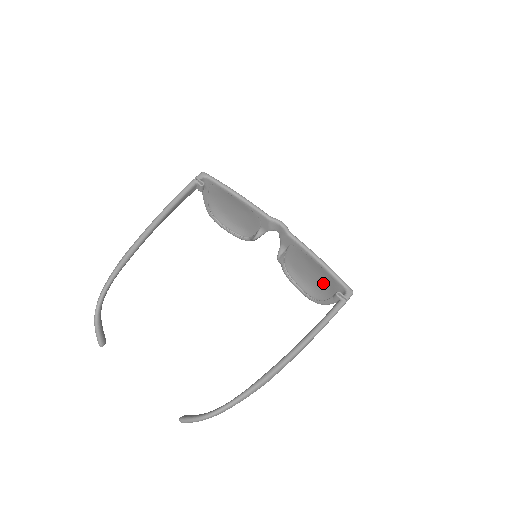
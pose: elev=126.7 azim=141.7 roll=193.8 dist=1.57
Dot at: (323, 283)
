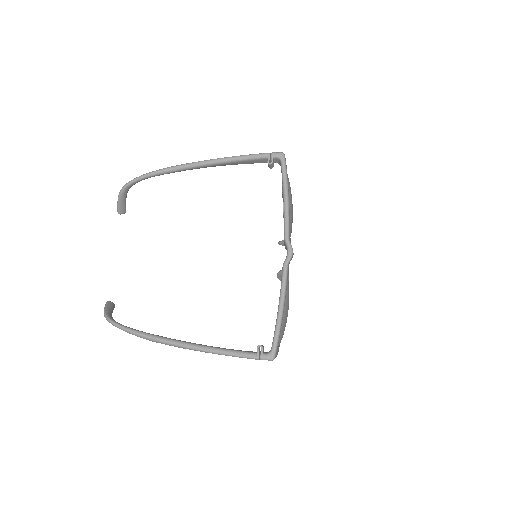
Dot at: occluded
